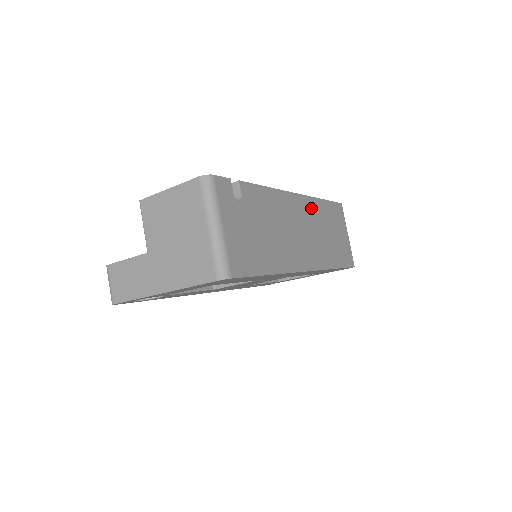
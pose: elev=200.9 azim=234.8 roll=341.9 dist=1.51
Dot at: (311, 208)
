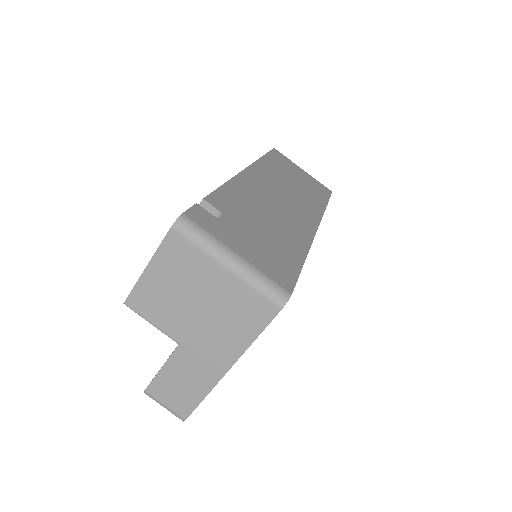
Dot at: (264, 172)
